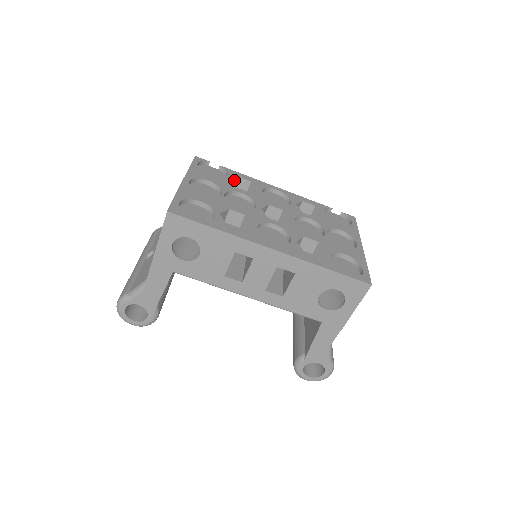
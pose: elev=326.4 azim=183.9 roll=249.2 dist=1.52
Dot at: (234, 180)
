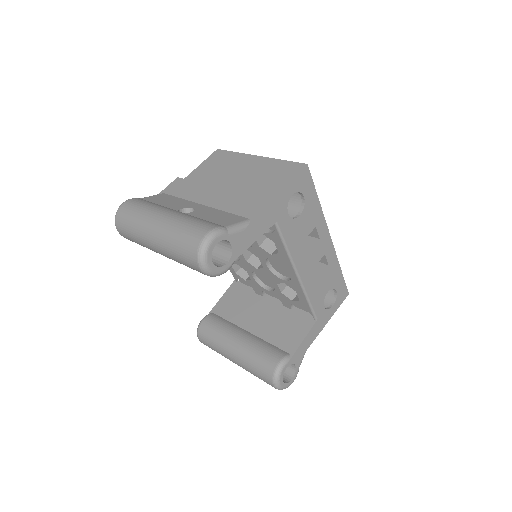
Dot at: occluded
